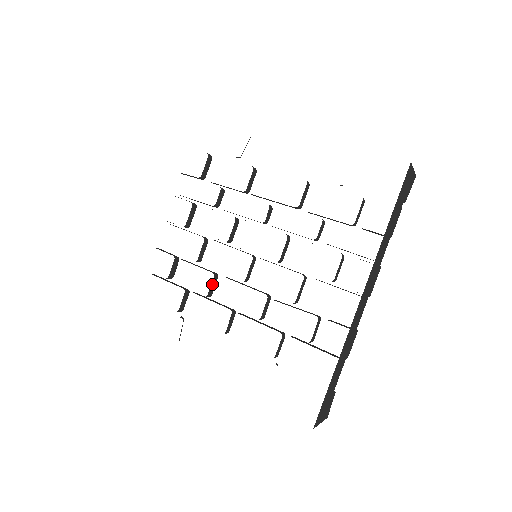
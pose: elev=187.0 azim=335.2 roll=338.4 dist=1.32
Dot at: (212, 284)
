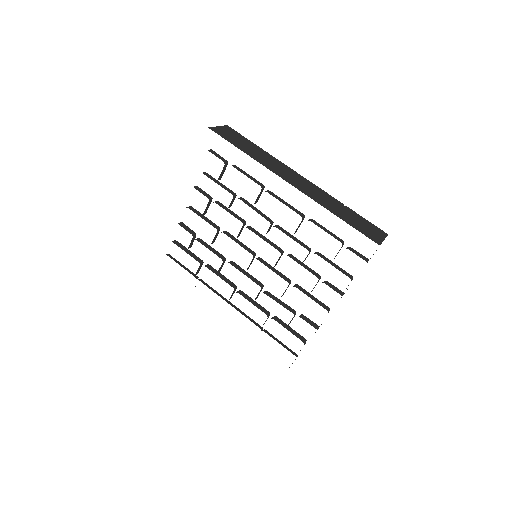
Dot at: (221, 266)
